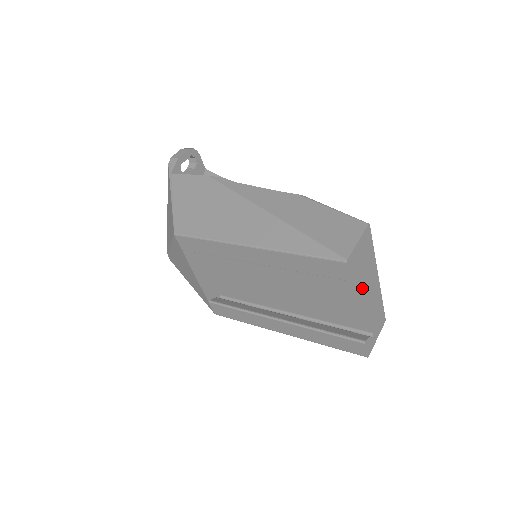
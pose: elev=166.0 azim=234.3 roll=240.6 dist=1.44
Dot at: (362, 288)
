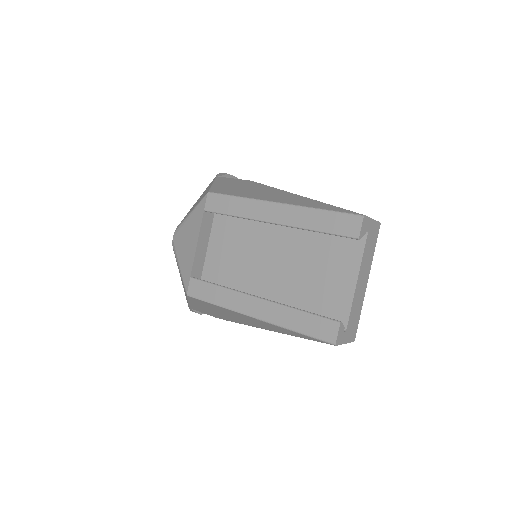
Dot at: (358, 268)
